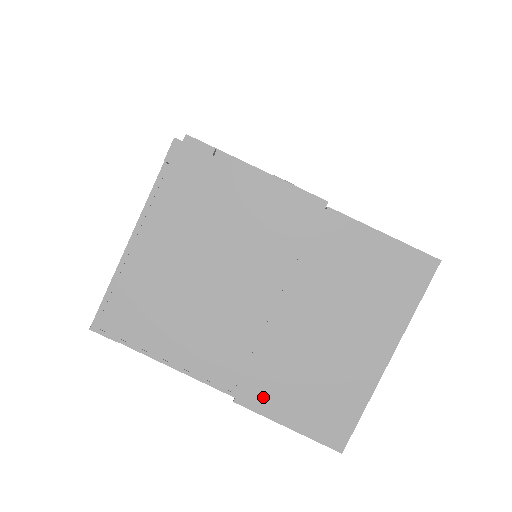
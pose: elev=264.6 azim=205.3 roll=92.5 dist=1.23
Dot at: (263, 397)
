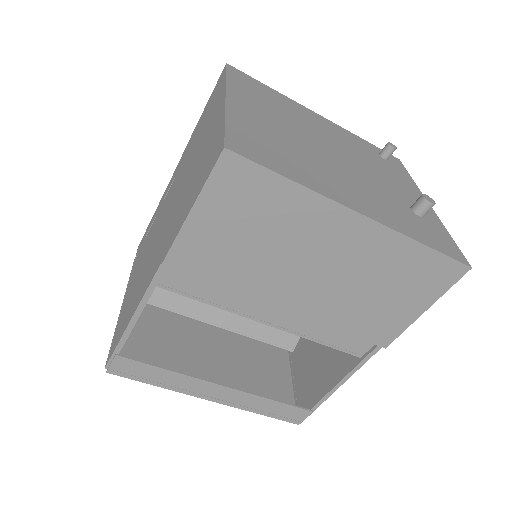
Dot at: (174, 232)
